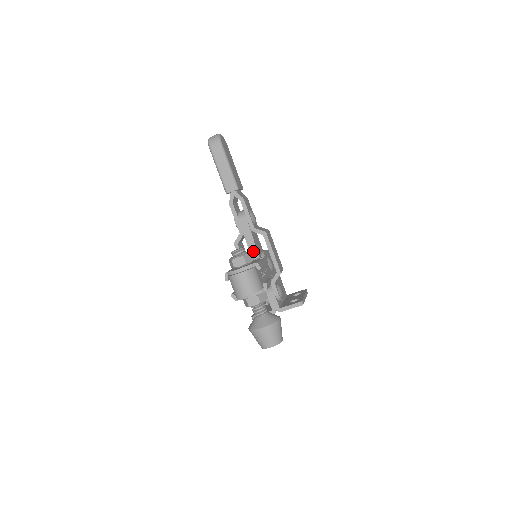
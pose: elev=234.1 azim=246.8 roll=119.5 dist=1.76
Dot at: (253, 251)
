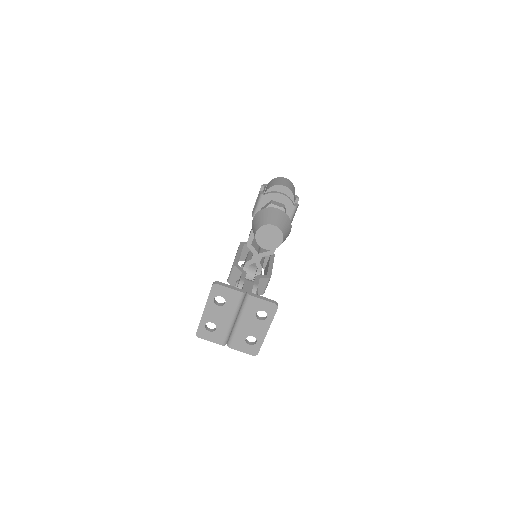
Dot at: occluded
